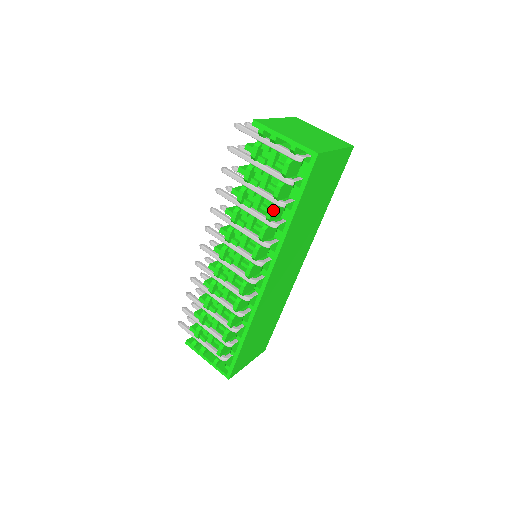
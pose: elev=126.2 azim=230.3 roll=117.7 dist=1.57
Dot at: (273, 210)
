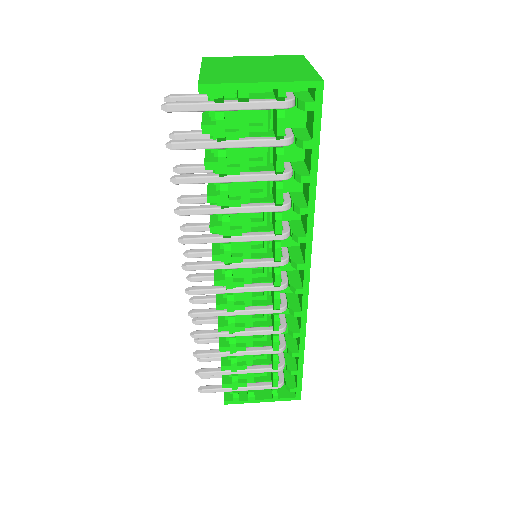
Dot at: (282, 189)
